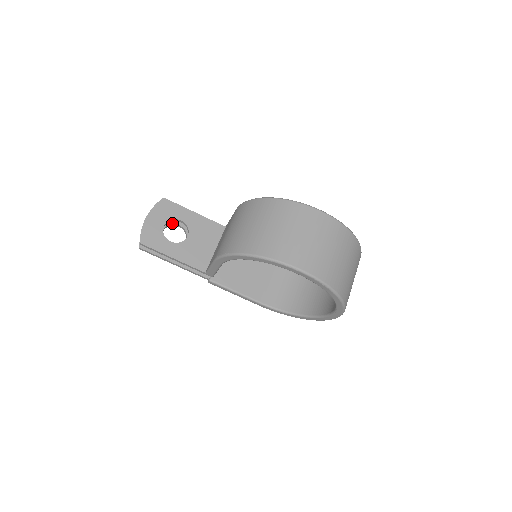
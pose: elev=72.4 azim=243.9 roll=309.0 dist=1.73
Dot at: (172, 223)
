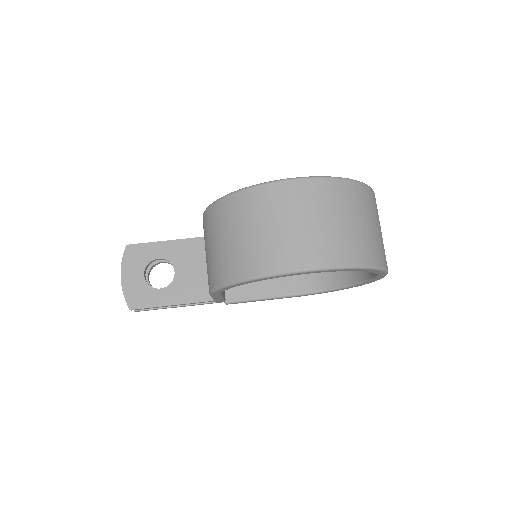
Dot at: (153, 264)
